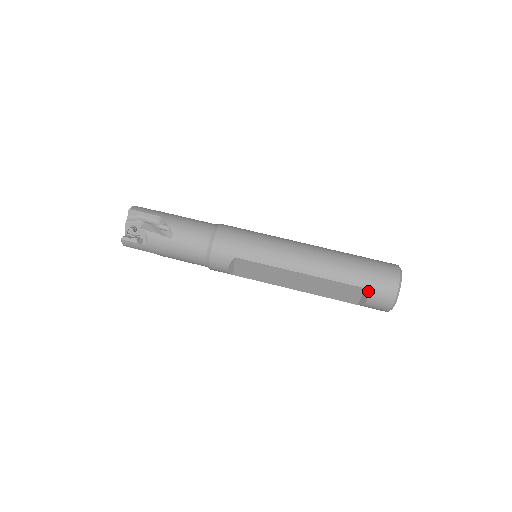
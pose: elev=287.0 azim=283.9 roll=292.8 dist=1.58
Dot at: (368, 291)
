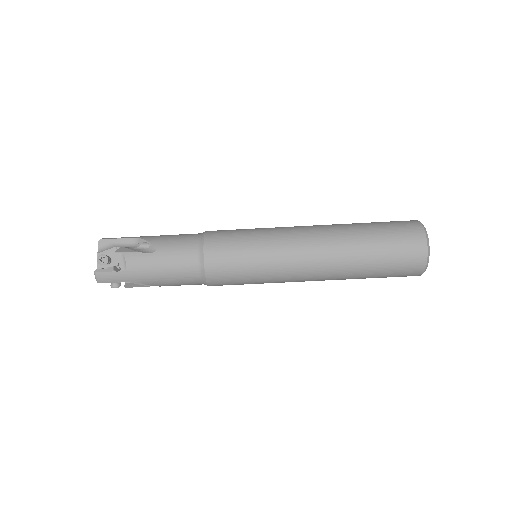
Dot at: occluded
